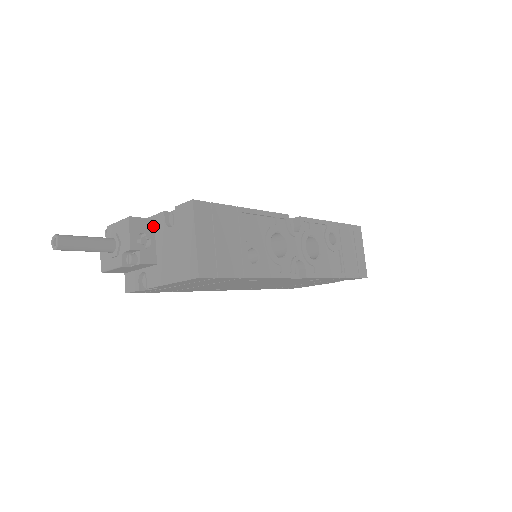
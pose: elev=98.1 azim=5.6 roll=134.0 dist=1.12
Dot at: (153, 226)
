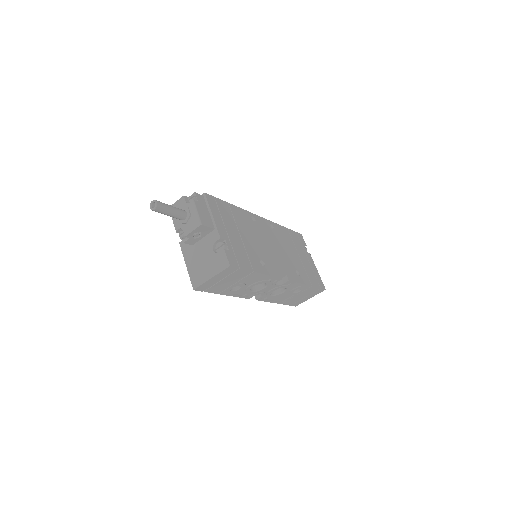
Dot at: (210, 231)
